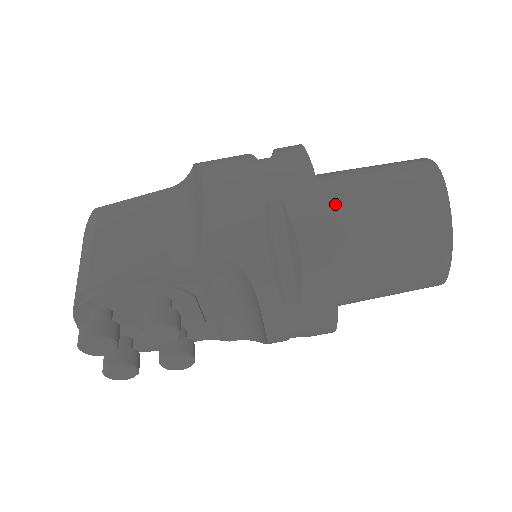
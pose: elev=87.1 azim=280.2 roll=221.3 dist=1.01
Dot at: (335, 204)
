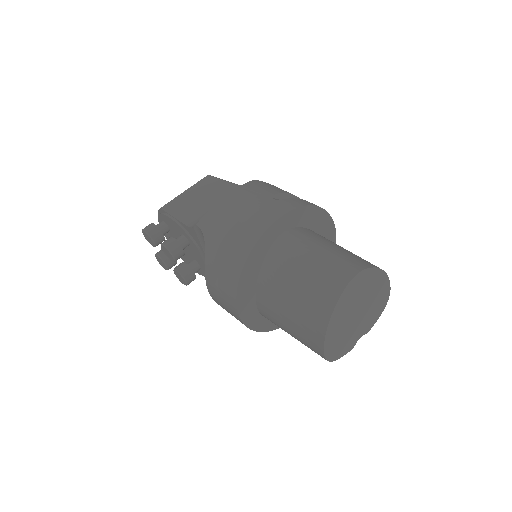
Dot at: (280, 250)
